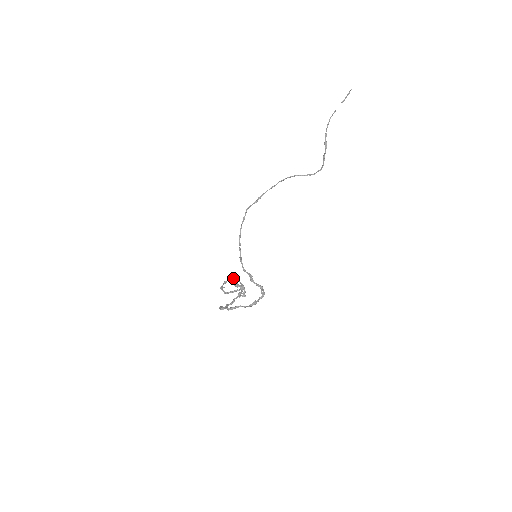
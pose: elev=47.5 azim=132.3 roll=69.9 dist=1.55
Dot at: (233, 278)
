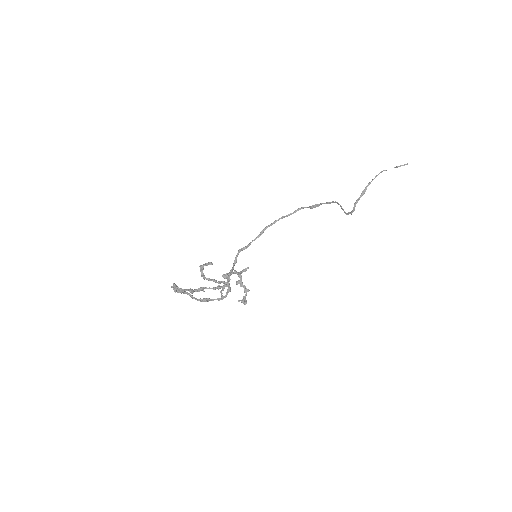
Dot at: occluded
